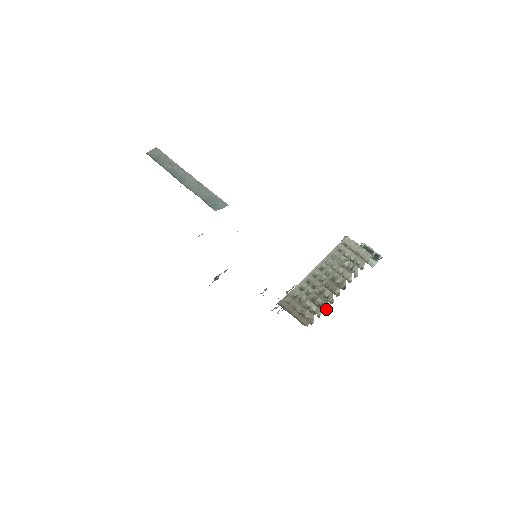
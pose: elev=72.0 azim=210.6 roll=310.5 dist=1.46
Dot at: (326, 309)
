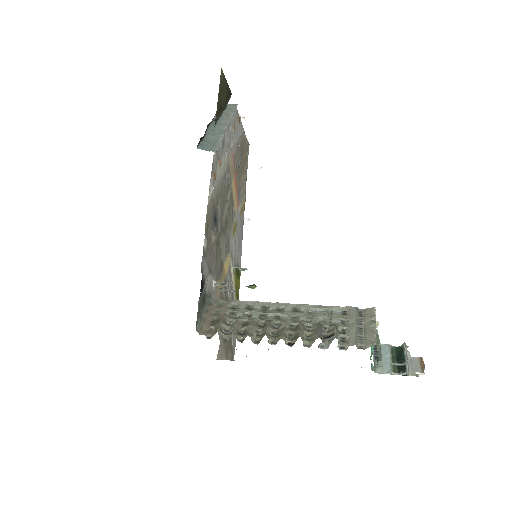
Dot at: (241, 341)
